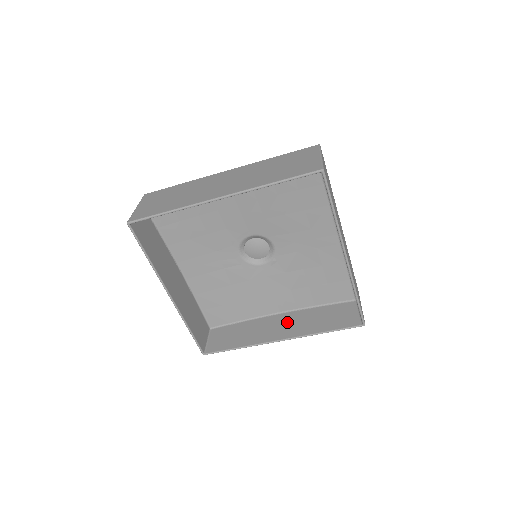
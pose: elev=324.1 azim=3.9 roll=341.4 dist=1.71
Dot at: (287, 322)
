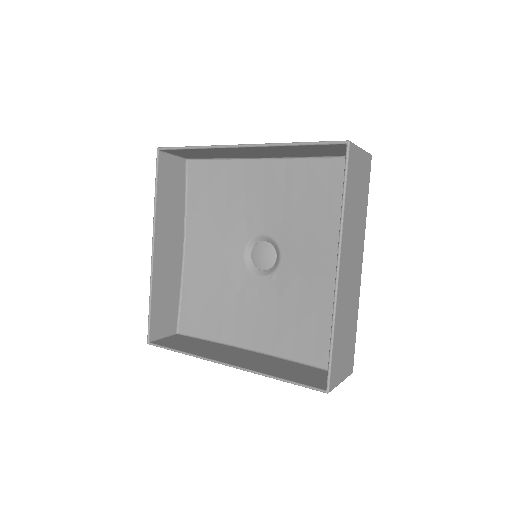
Dot at: (250, 357)
